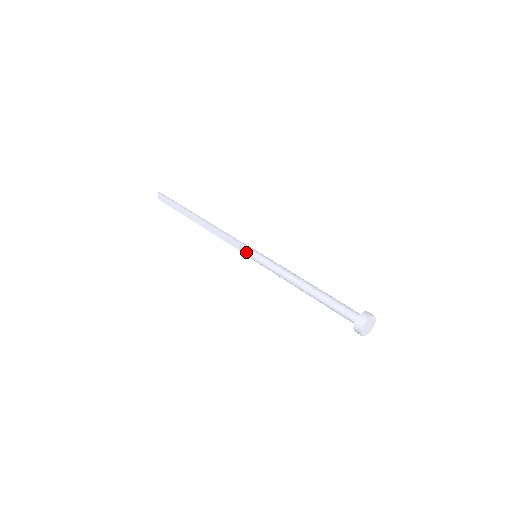
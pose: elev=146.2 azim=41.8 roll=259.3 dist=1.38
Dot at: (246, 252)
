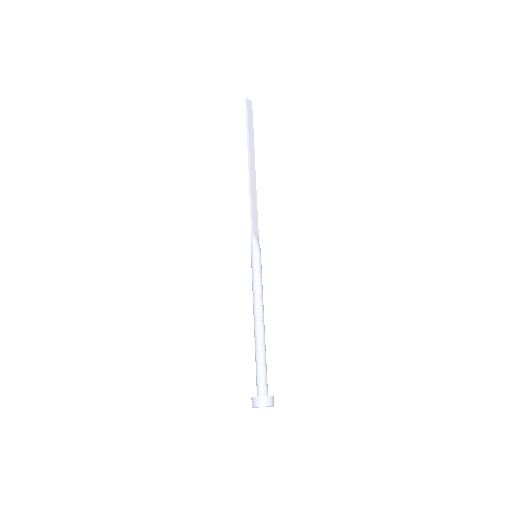
Dot at: occluded
